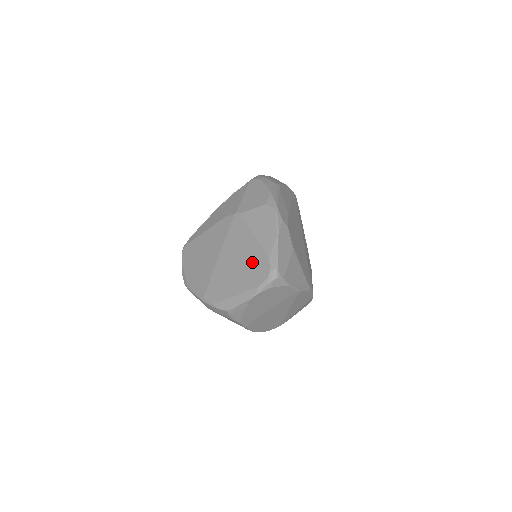
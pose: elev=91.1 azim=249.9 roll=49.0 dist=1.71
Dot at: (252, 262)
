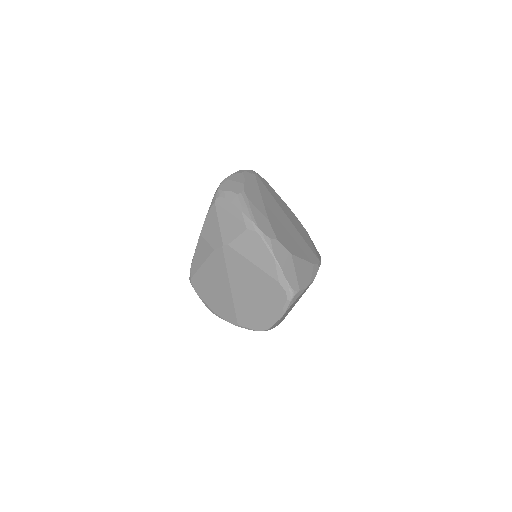
Dot at: (265, 288)
